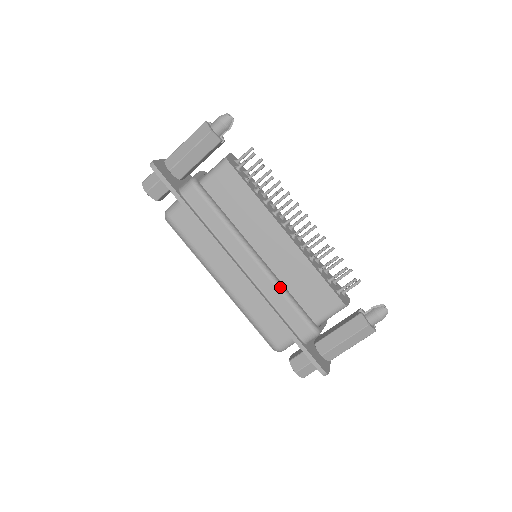
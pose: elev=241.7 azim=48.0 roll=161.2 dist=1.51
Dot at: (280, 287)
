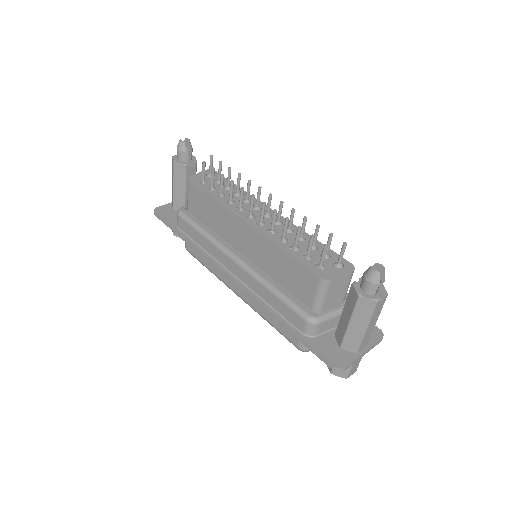
Dot at: (263, 281)
